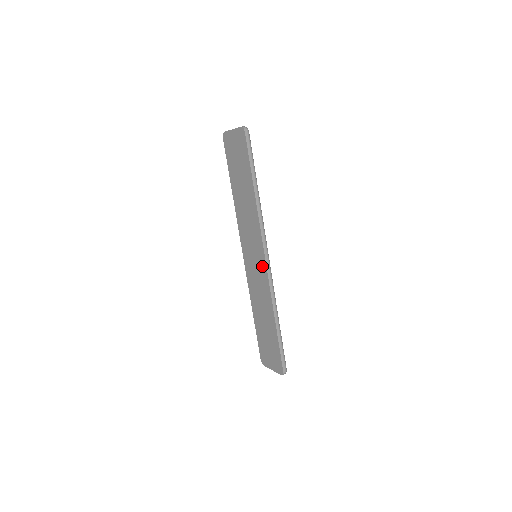
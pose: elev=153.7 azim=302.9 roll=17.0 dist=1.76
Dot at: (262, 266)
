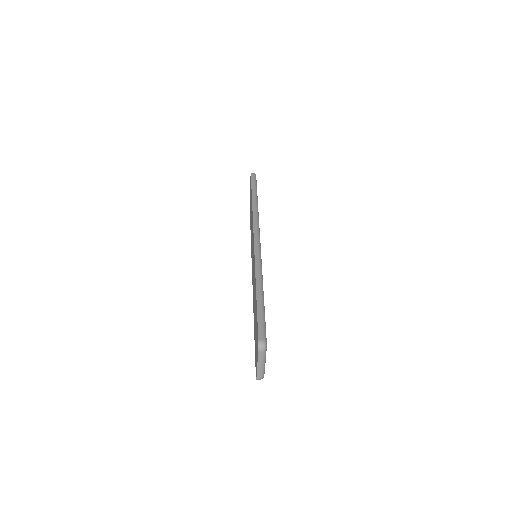
Dot at: (253, 250)
